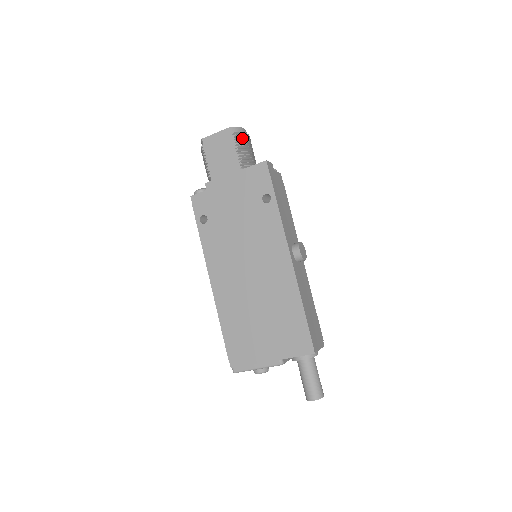
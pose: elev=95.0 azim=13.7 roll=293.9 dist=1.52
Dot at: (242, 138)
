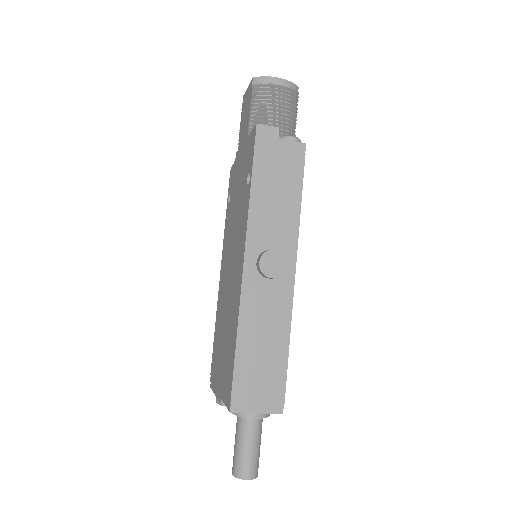
Dot at: (263, 92)
